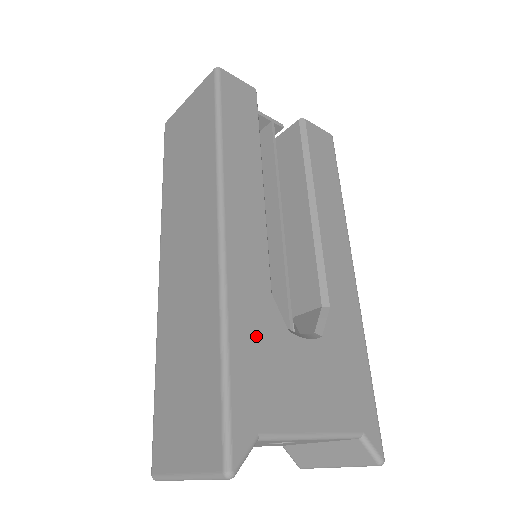
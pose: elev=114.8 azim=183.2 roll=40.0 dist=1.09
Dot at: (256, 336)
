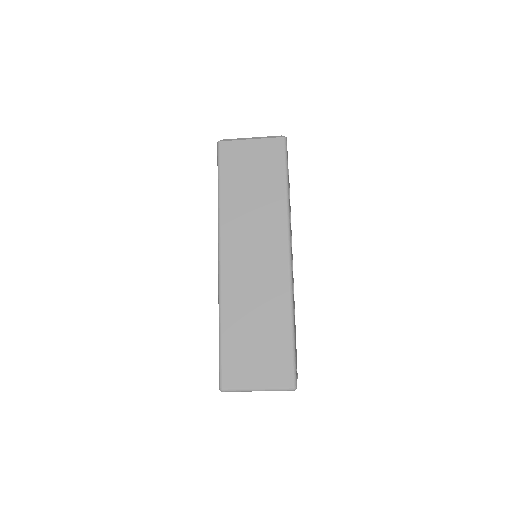
Dot at: occluded
